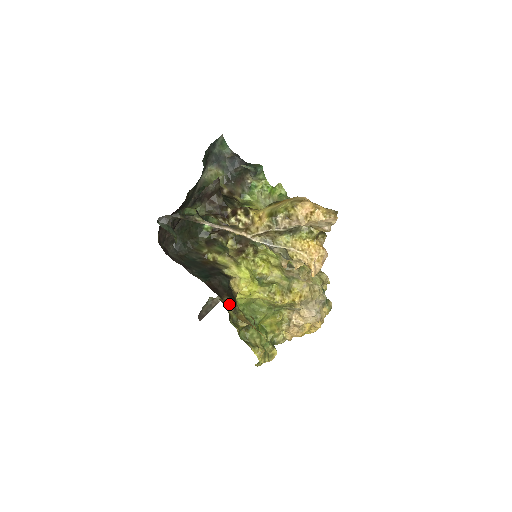
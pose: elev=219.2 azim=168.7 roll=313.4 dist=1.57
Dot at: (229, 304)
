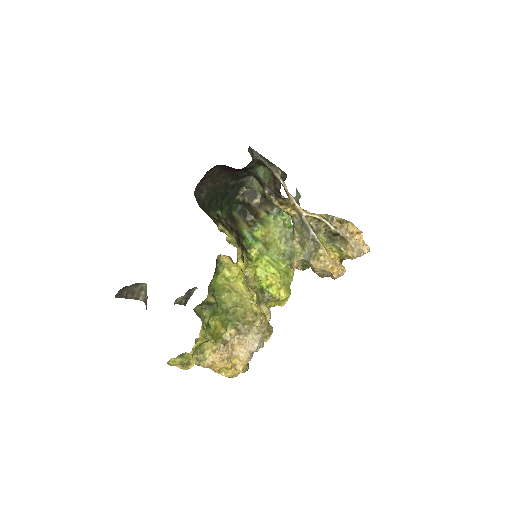
Dot at: occluded
